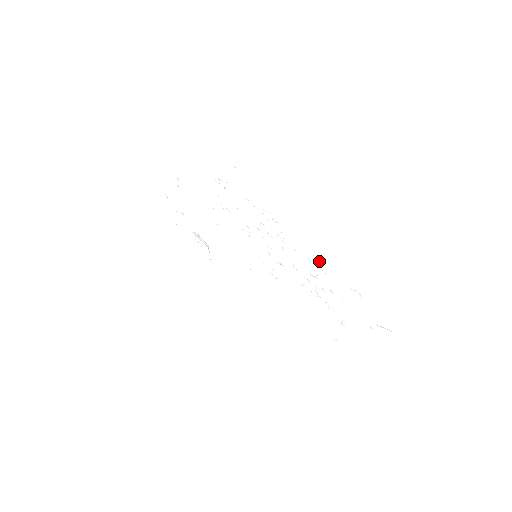
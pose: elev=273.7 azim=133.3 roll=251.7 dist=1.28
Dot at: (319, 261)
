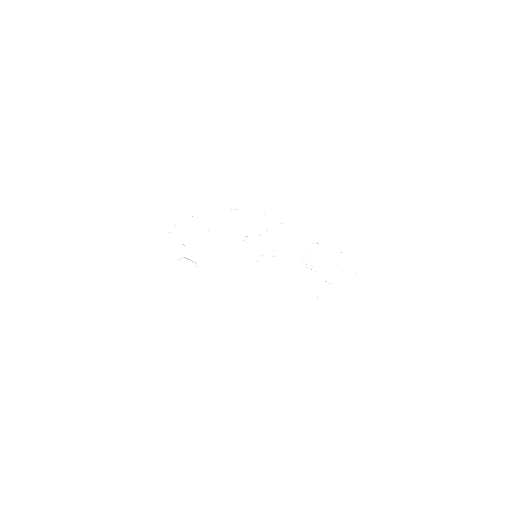
Dot at: (319, 242)
